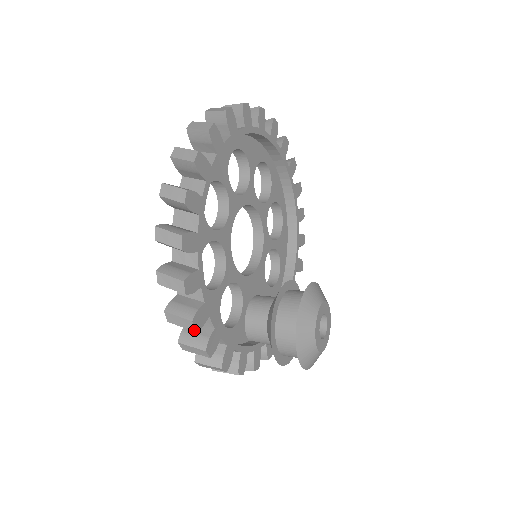
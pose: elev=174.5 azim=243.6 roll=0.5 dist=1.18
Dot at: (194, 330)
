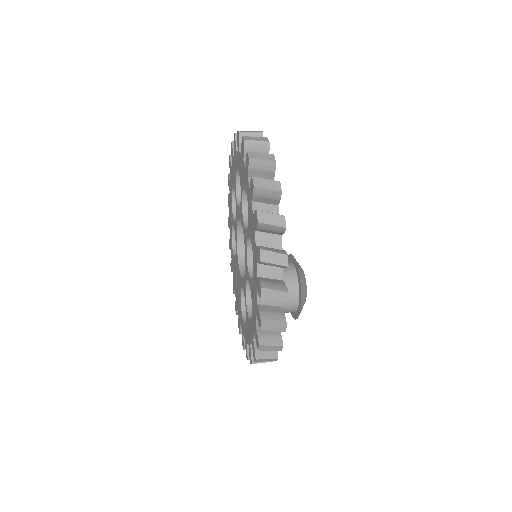
Dot at: (276, 360)
